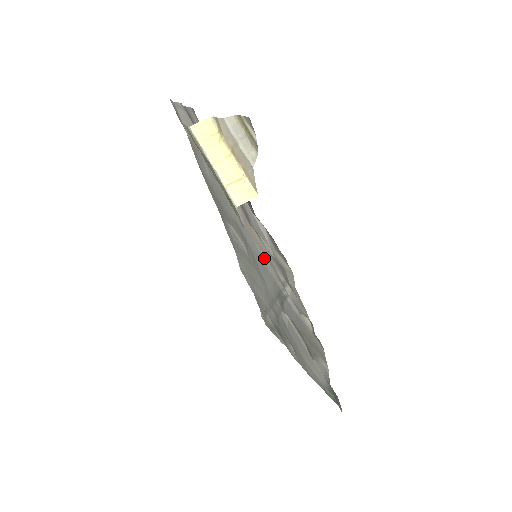
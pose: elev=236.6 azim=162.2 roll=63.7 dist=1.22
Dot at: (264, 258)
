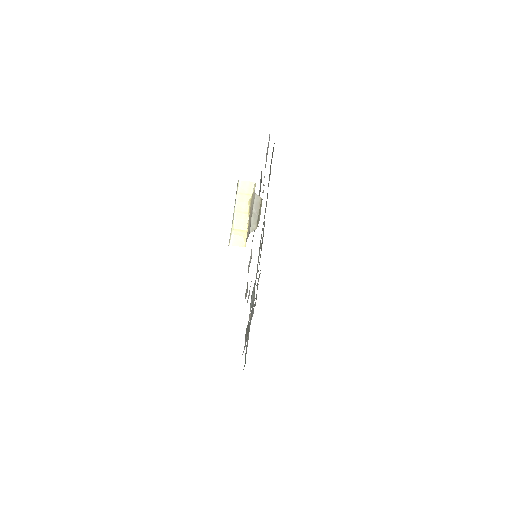
Dot at: (258, 262)
